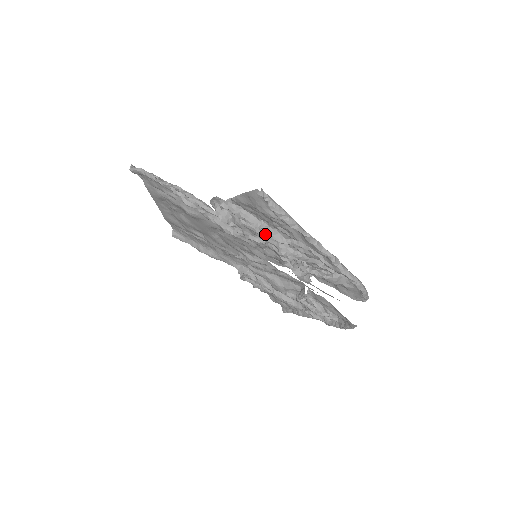
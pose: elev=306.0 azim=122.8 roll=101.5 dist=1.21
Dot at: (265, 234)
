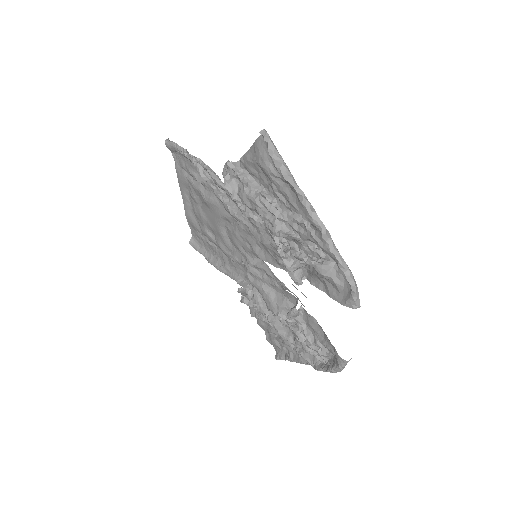
Dot at: (264, 207)
